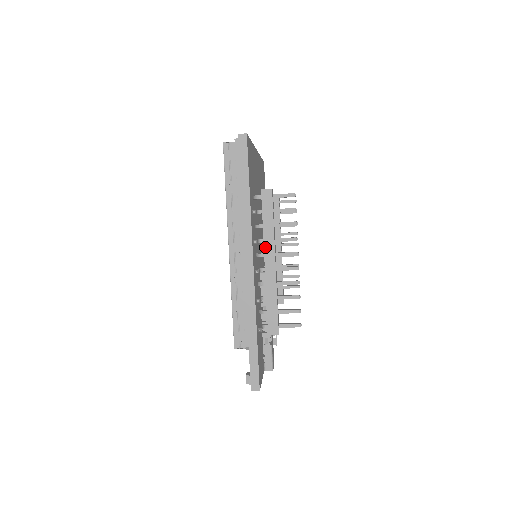
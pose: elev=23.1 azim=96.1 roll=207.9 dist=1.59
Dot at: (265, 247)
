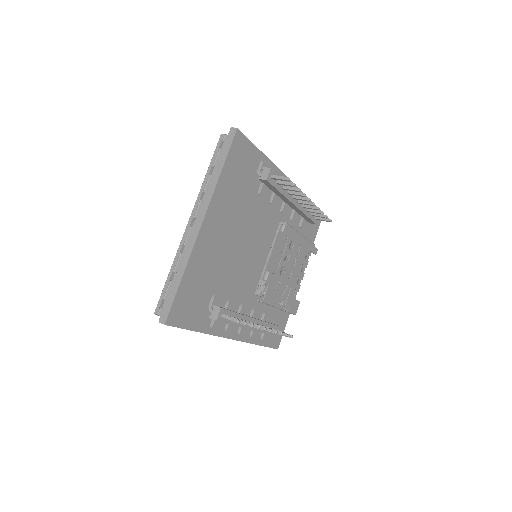
Dot at: occluded
